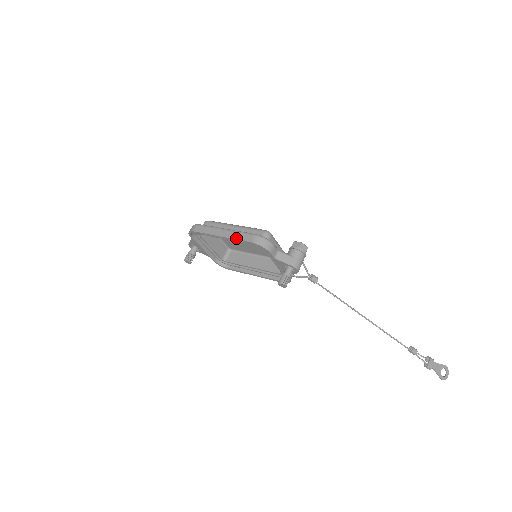
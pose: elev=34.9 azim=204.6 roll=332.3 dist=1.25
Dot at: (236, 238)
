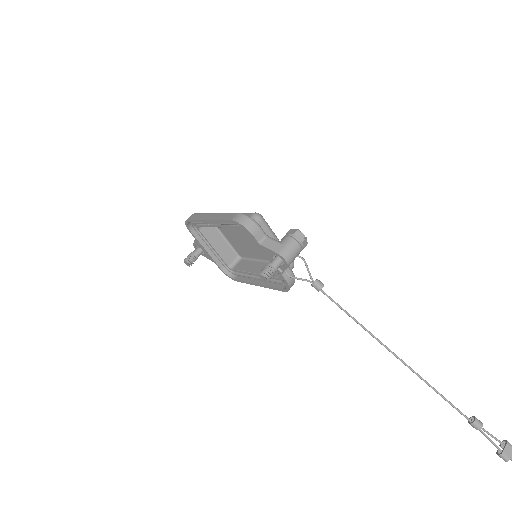
Dot at: (219, 218)
